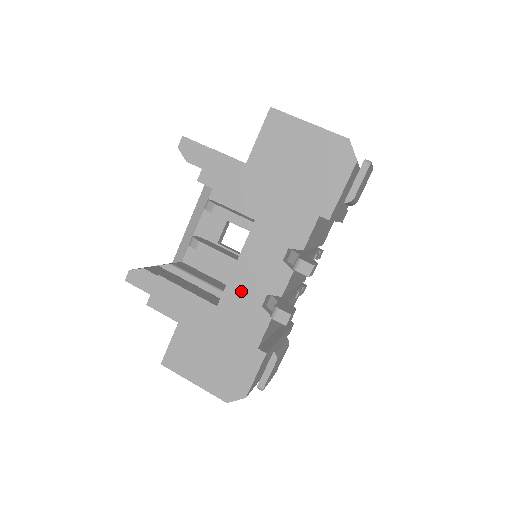
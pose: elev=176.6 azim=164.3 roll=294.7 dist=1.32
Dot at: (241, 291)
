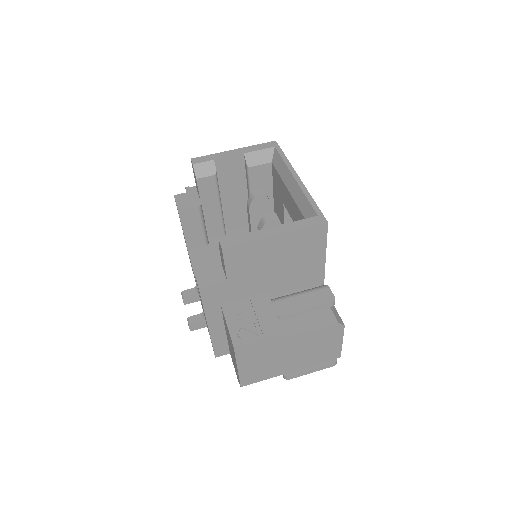
Dot at: occluded
